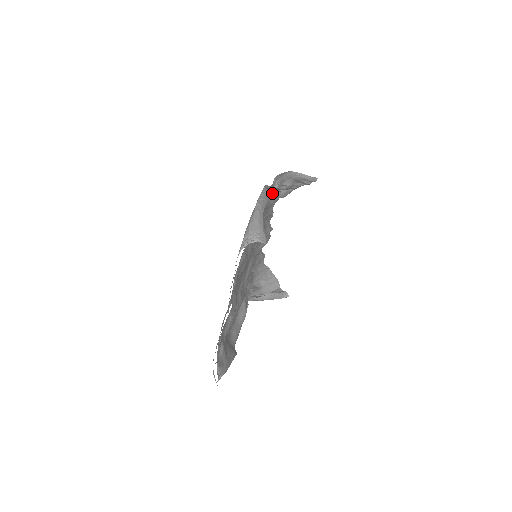
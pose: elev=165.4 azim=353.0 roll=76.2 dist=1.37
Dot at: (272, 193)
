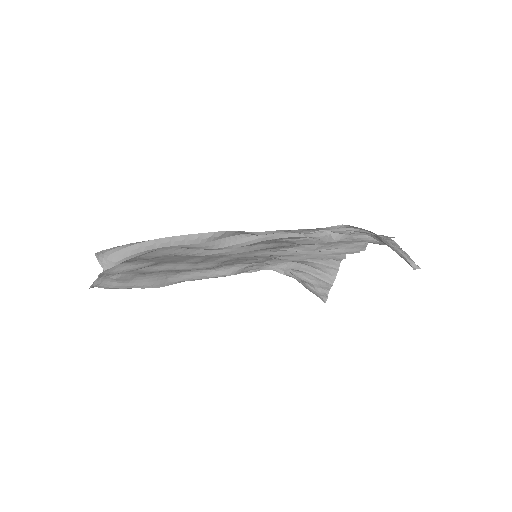
Dot at: (251, 239)
